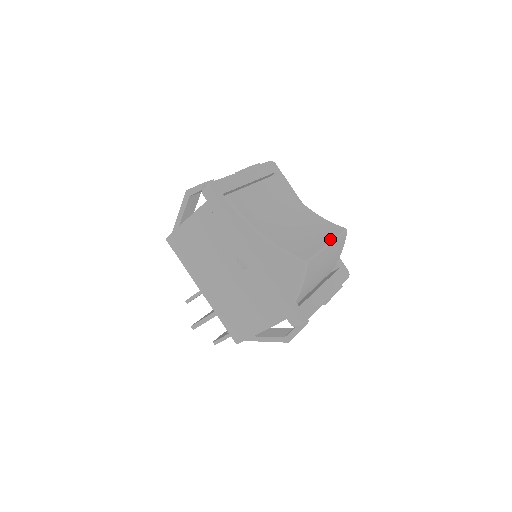
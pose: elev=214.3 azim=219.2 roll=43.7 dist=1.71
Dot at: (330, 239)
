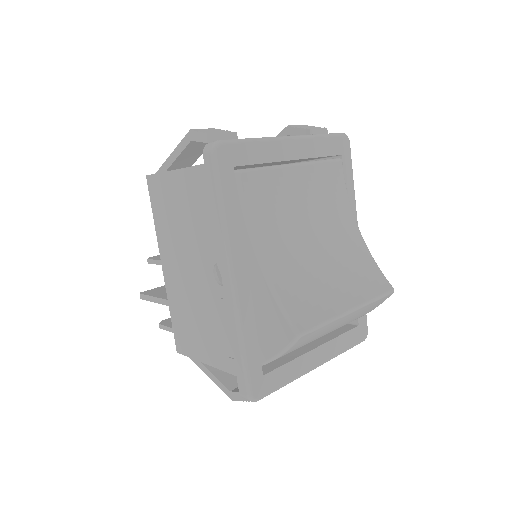
Dot at: (359, 301)
